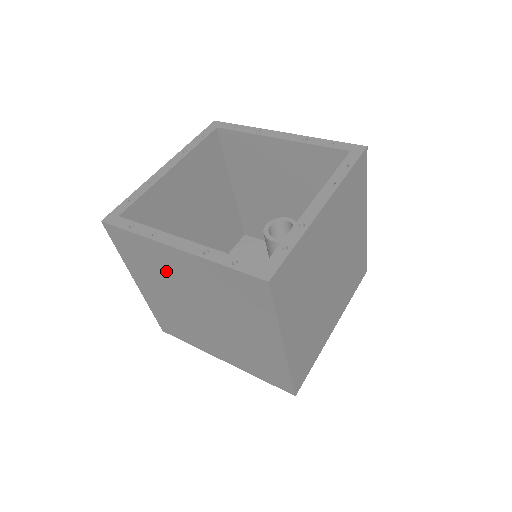
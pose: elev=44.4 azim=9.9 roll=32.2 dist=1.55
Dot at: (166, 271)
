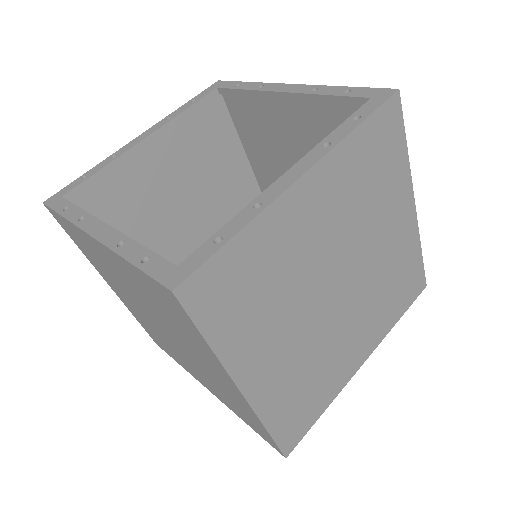
Dot at: (109, 269)
